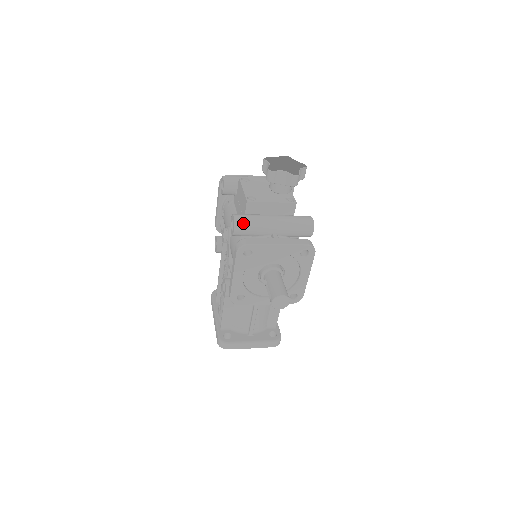
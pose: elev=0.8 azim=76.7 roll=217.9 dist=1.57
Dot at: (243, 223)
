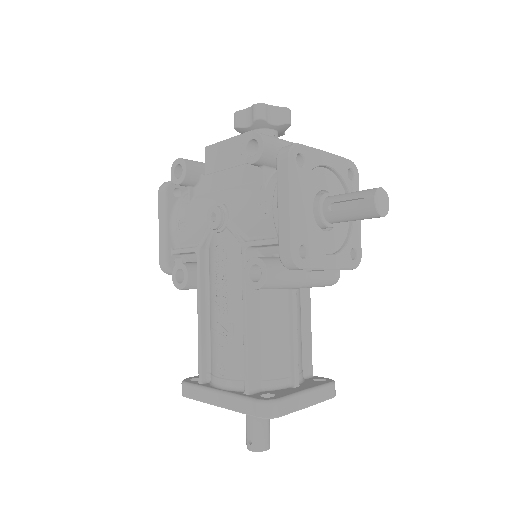
Dot at: (269, 137)
